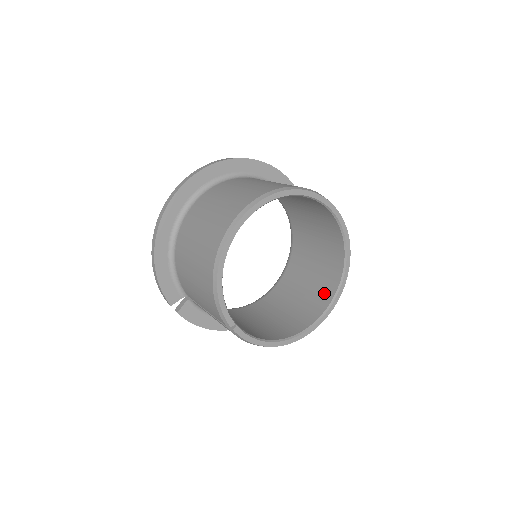
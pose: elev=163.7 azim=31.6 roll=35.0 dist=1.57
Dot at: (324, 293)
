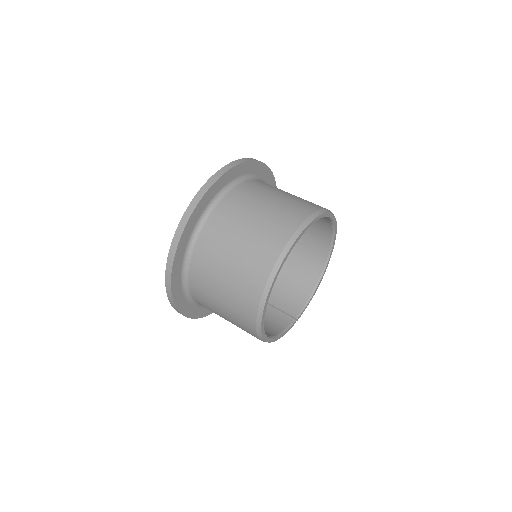
Dot at: (321, 224)
